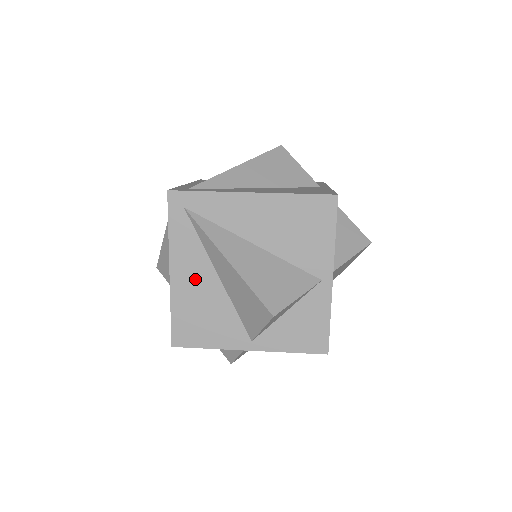
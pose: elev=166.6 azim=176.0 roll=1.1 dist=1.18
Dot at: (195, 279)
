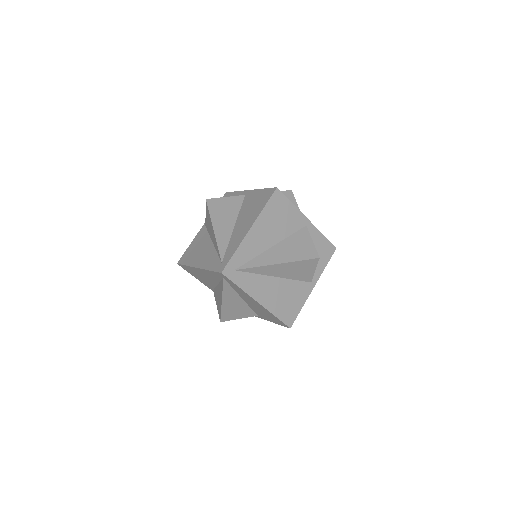
Dot at: (207, 276)
